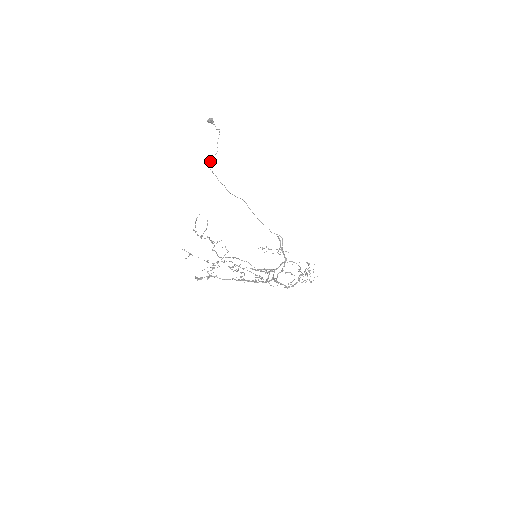
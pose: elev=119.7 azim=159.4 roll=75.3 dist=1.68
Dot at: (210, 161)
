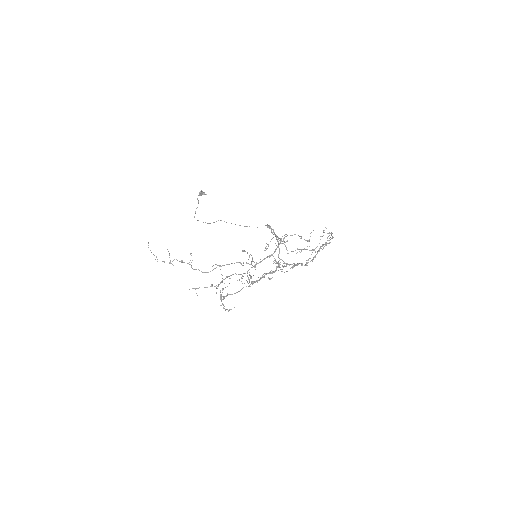
Dot at: occluded
